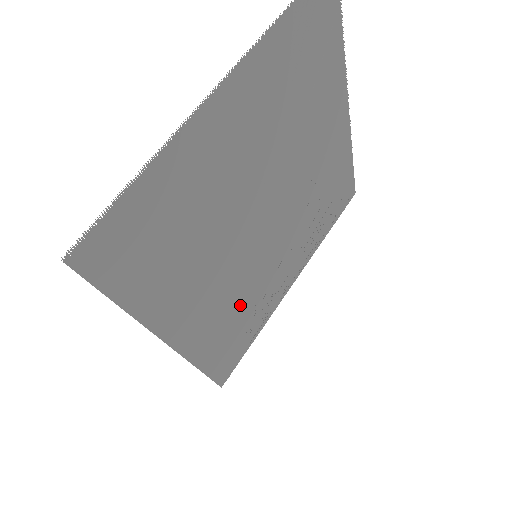
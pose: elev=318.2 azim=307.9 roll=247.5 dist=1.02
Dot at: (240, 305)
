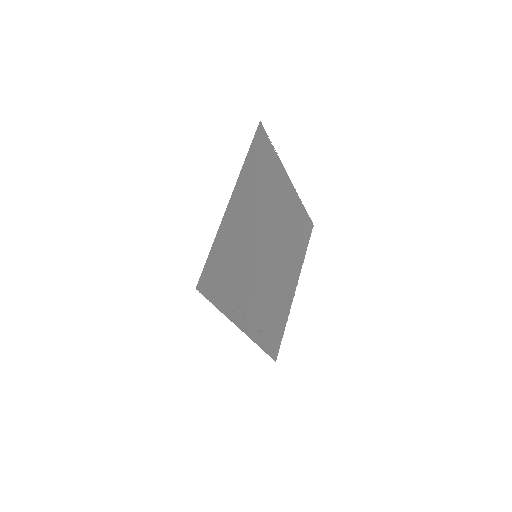
Dot at: (239, 261)
